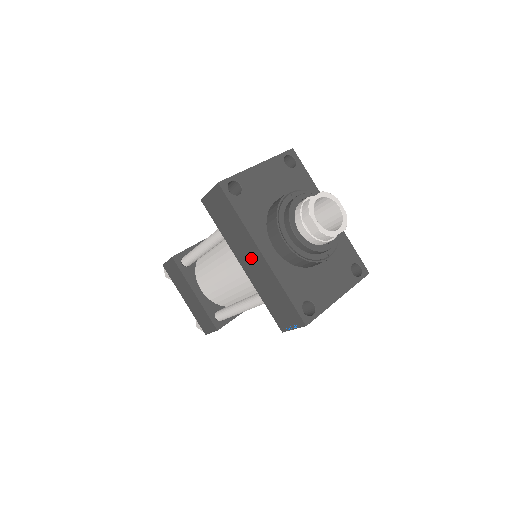
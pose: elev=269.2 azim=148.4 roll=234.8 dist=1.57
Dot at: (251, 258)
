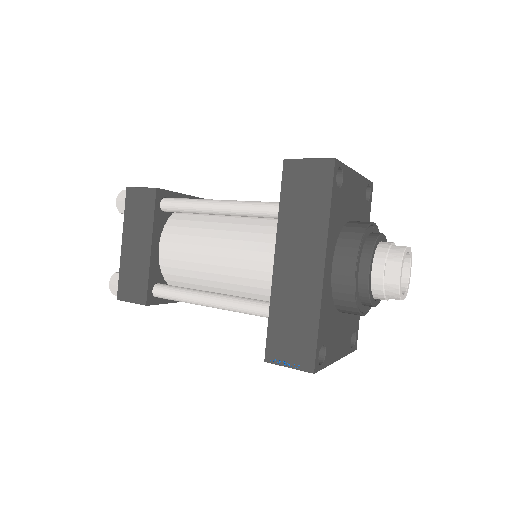
Dot at: (301, 261)
